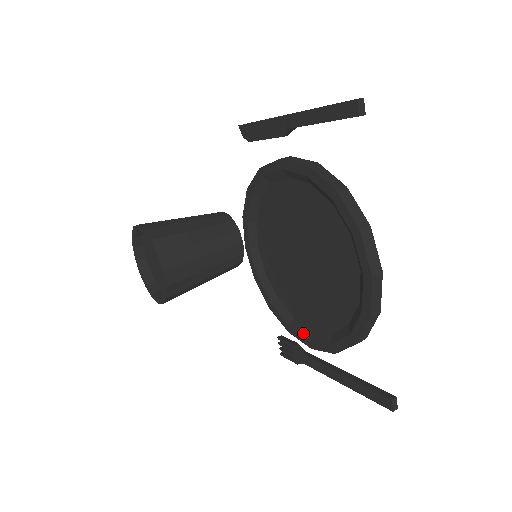
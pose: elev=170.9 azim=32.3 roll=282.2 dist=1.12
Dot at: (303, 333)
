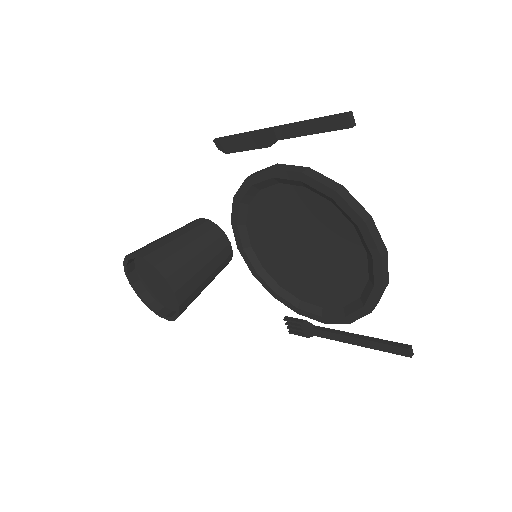
Dot at: (313, 312)
